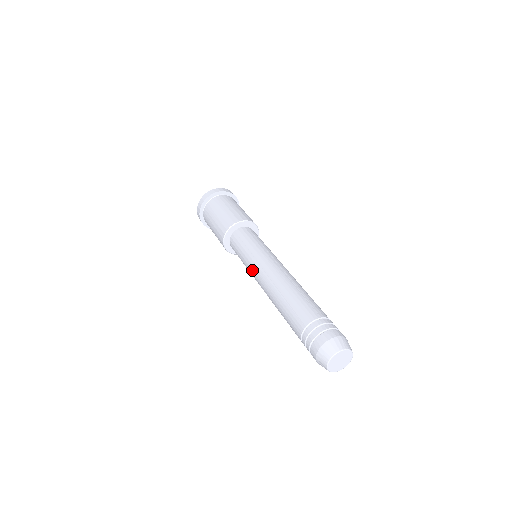
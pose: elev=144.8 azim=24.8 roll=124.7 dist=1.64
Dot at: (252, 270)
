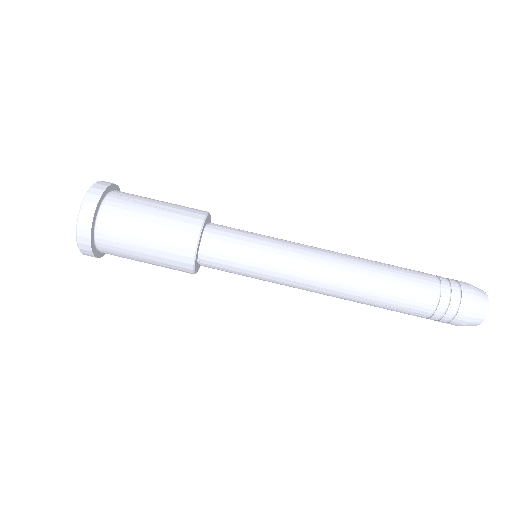
Dot at: occluded
